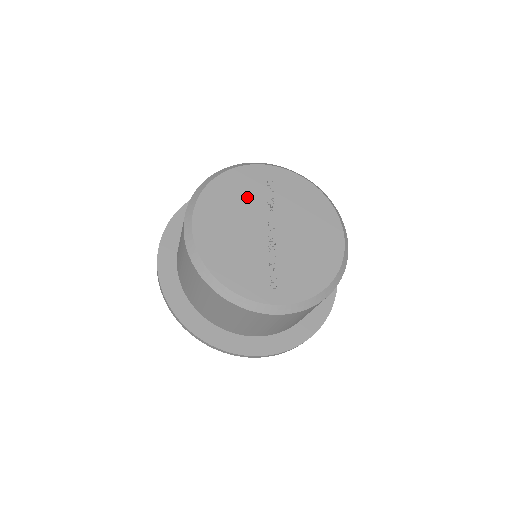
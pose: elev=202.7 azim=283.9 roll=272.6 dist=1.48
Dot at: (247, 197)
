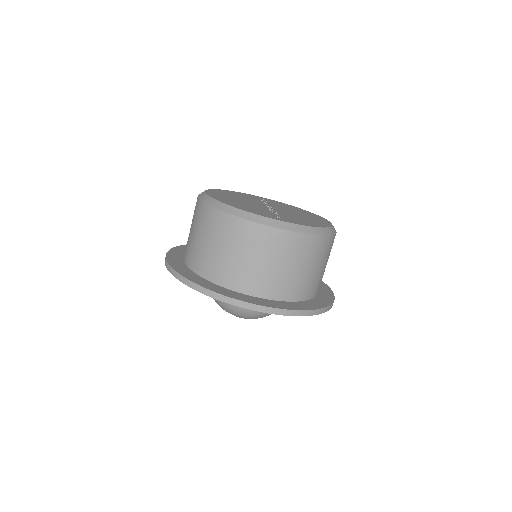
Dot at: occluded
